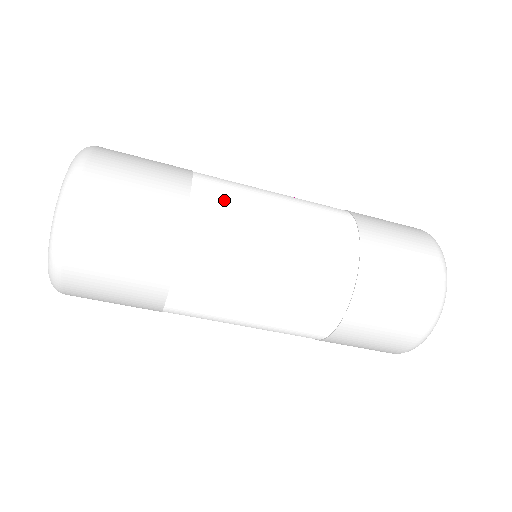
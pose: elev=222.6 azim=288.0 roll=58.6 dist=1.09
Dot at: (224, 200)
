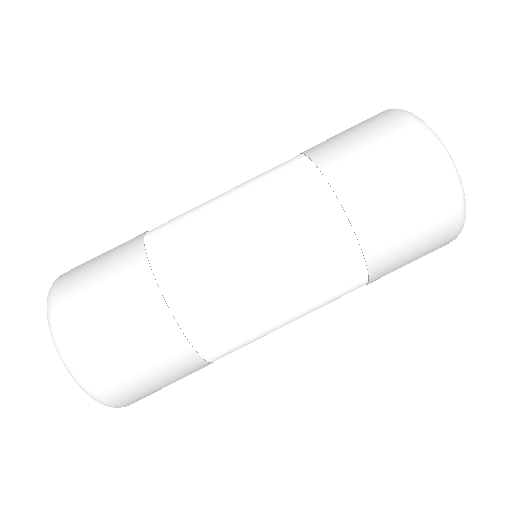
Dot at: (174, 222)
